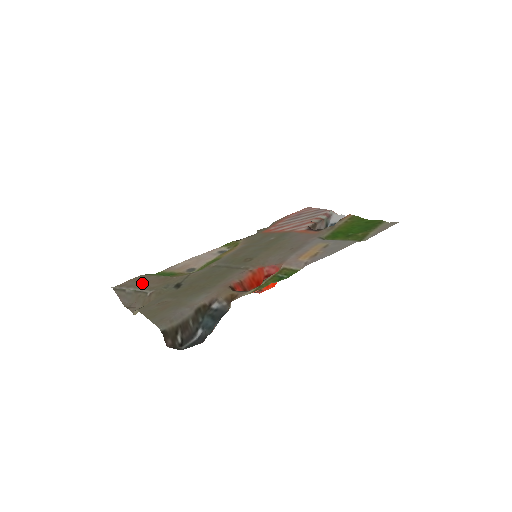
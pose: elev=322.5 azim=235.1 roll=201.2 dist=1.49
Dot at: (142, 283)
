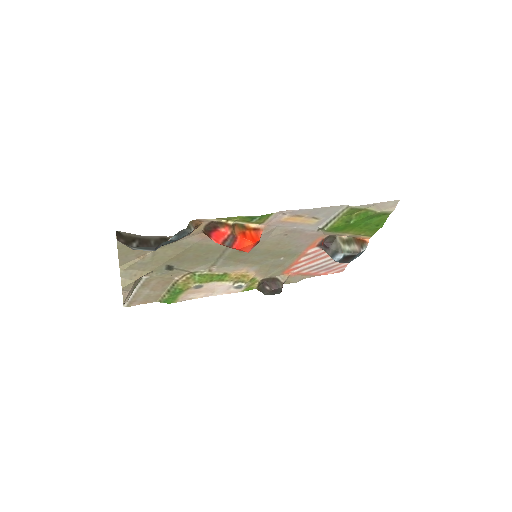
Dot at: (147, 291)
